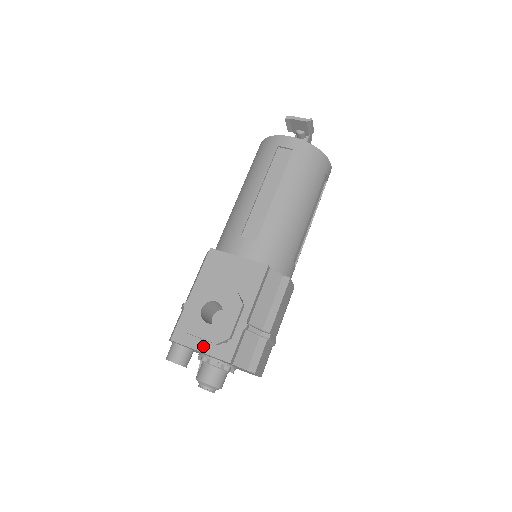
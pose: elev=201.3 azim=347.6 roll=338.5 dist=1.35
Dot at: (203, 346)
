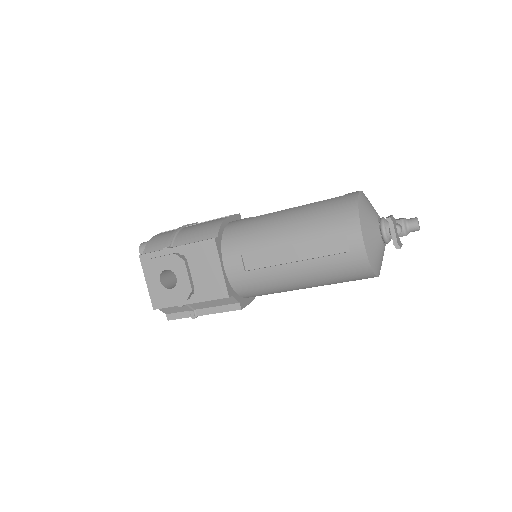
Dot at: occluded
